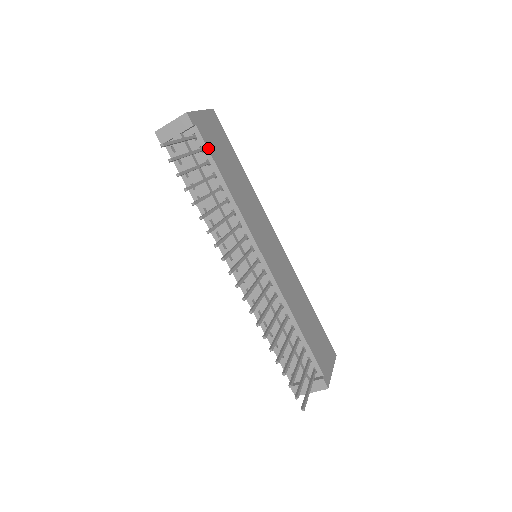
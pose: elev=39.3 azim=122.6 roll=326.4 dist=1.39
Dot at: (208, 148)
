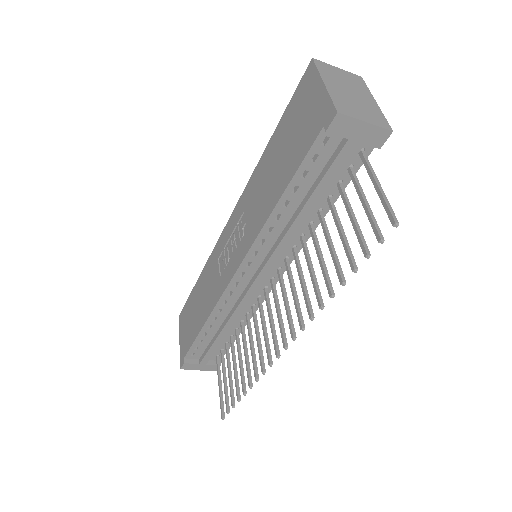
Dot at: (356, 171)
